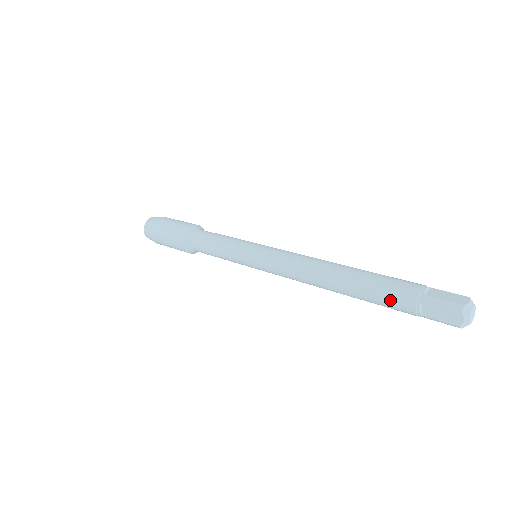
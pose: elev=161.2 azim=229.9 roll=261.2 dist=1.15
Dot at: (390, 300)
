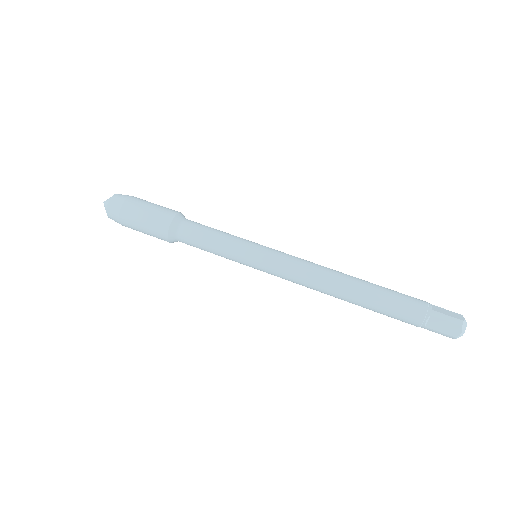
Dot at: (402, 312)
